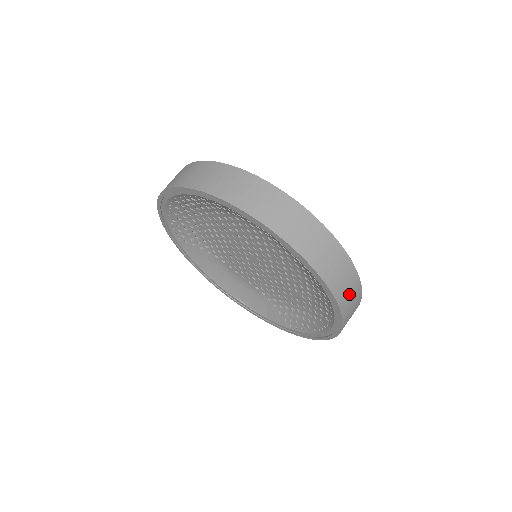
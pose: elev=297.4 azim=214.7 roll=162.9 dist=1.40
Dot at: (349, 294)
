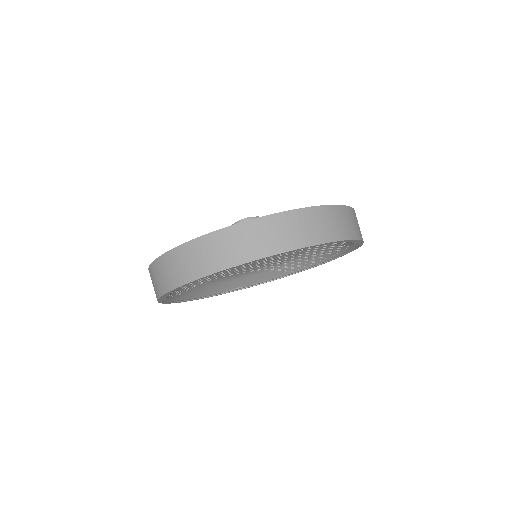
Dot at: occluded
